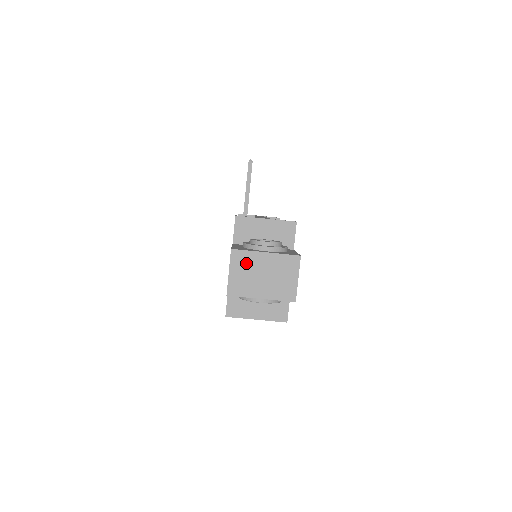
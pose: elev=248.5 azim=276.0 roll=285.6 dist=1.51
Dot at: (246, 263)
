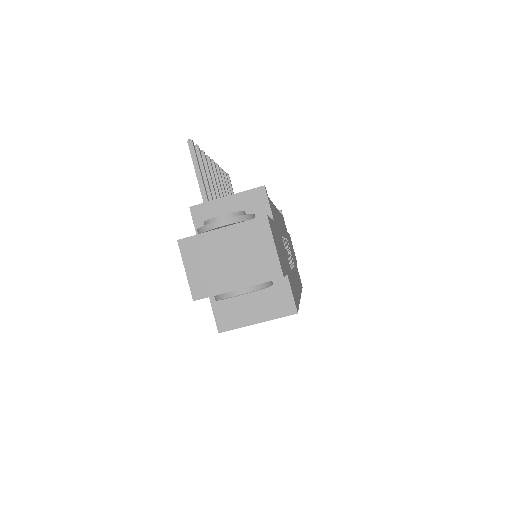
Dot at: (202, 251)
